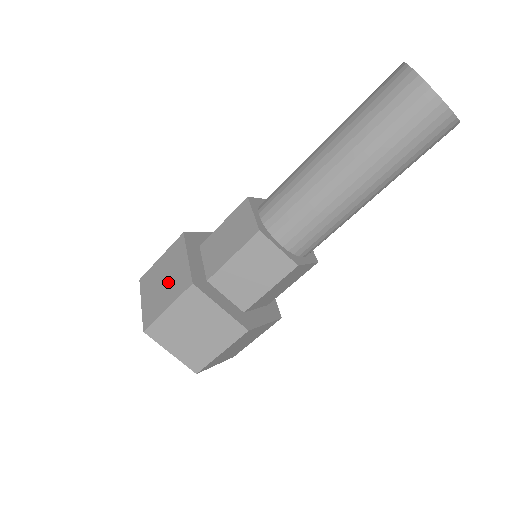
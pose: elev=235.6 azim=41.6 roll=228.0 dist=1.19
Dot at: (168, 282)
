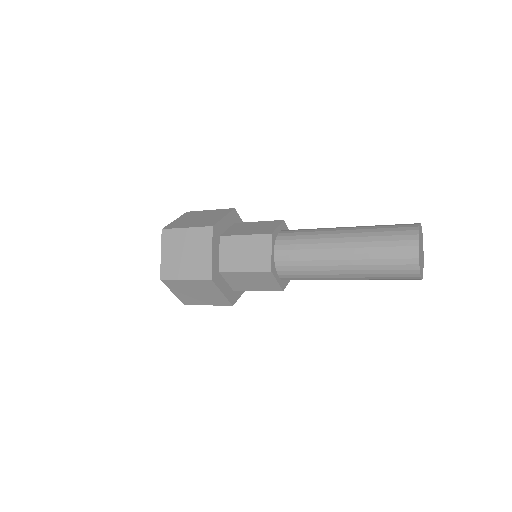
Dot at: (190, 258)
